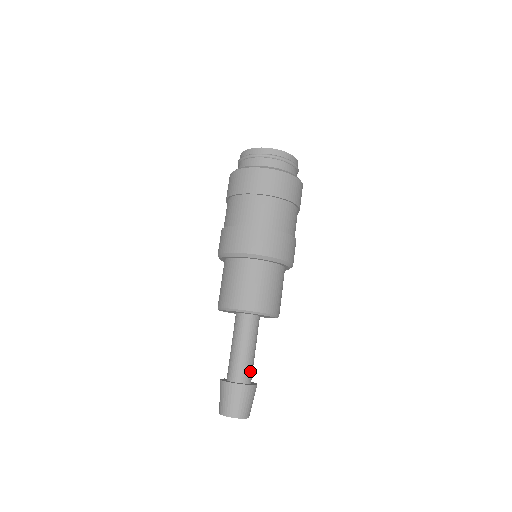
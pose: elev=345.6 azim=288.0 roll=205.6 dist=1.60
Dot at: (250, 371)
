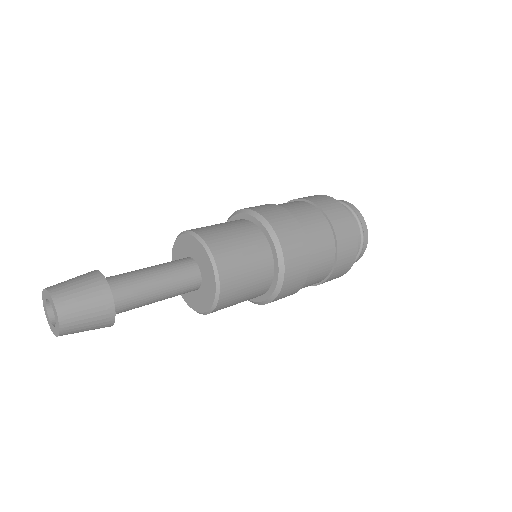
Dot at: (125, 284)
